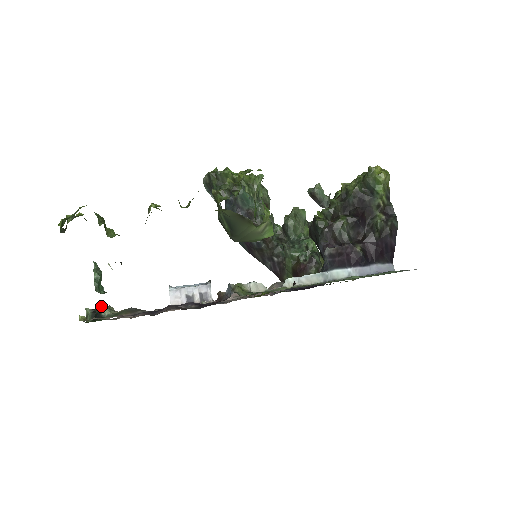
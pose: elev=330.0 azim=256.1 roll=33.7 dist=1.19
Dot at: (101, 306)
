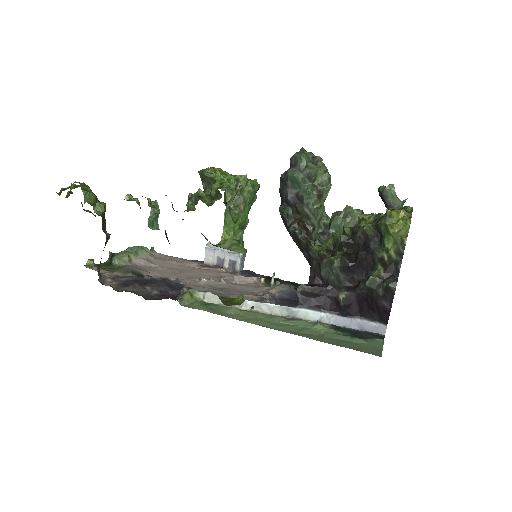
Dot at: (128, 250)
